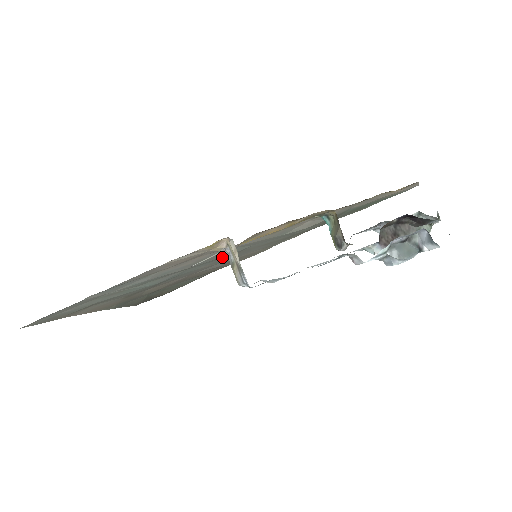
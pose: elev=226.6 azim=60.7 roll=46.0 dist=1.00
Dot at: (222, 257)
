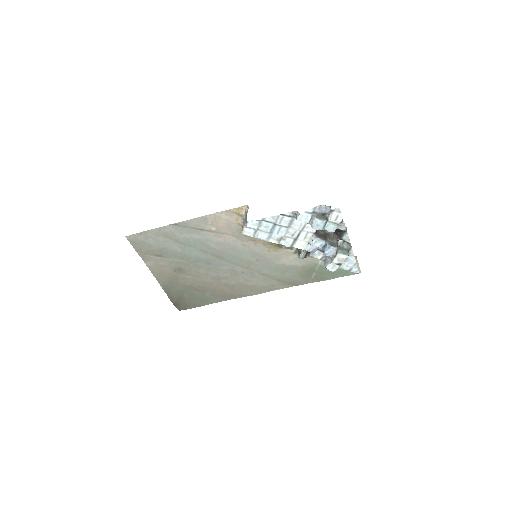
Dot at: (238, 261)
